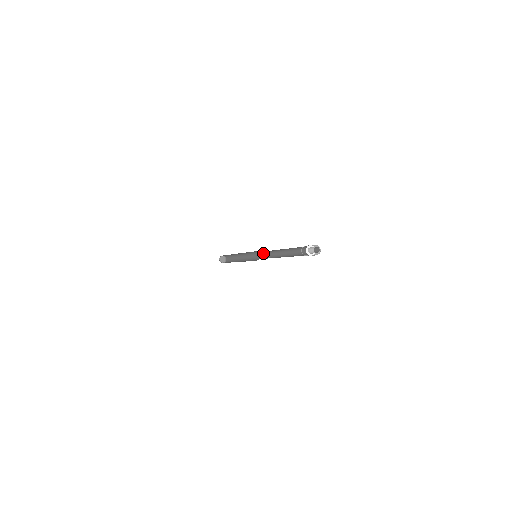
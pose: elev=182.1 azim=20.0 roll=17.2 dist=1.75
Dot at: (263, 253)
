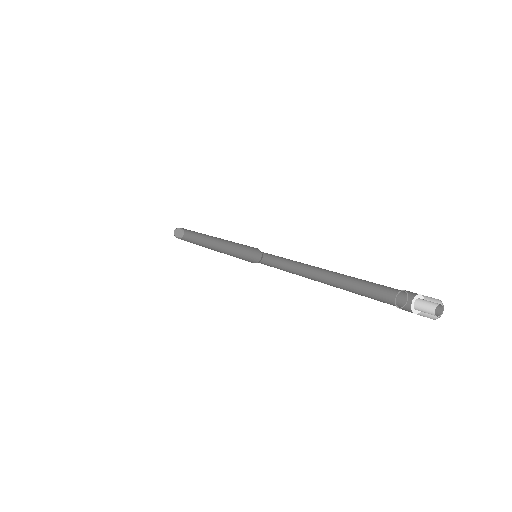
Dot at: (268, 254)
